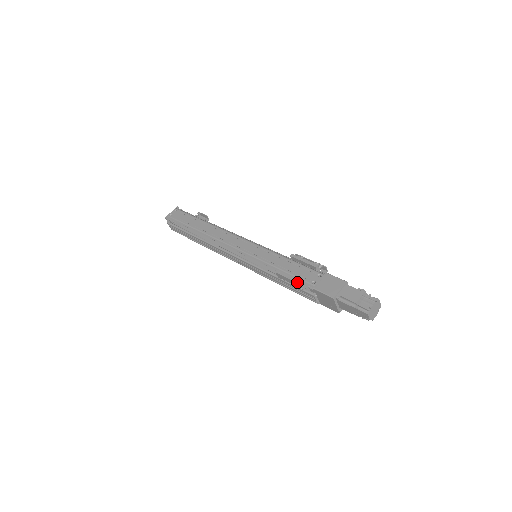
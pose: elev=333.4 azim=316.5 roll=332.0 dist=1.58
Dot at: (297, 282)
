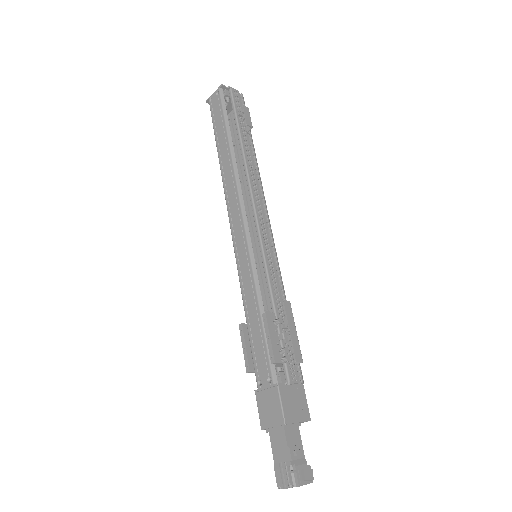
Dot at: (245, 365)
